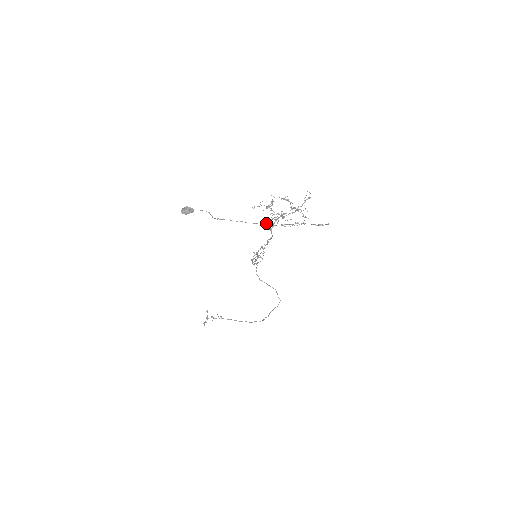
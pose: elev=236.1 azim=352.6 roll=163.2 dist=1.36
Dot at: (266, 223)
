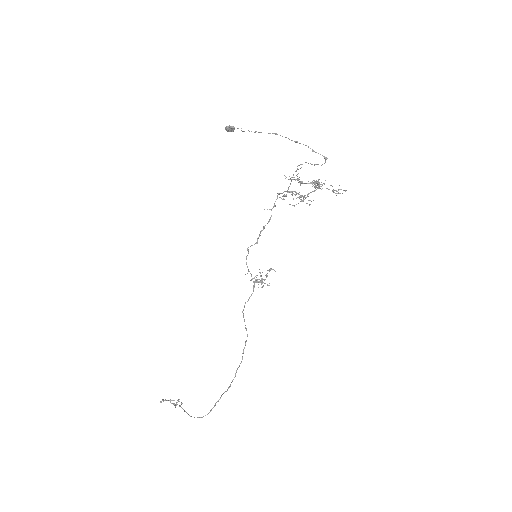
Dot at: (284, 195)
